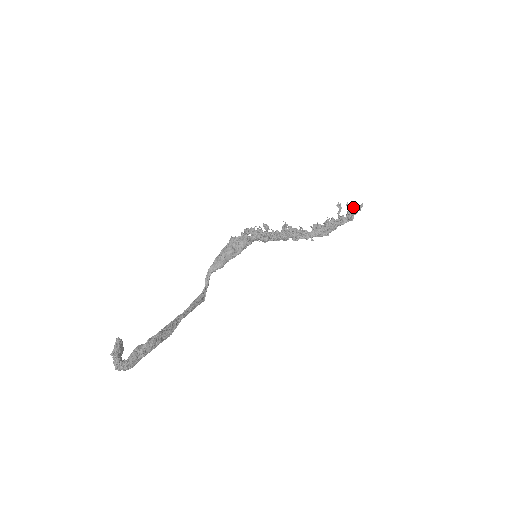
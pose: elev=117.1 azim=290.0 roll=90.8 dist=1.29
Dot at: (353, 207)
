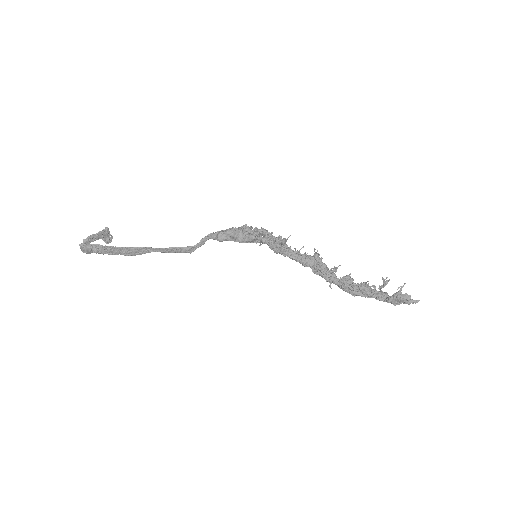
Dot at: (403, 295)
